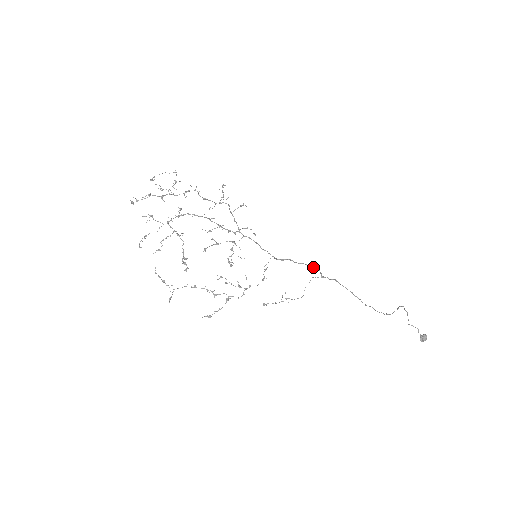
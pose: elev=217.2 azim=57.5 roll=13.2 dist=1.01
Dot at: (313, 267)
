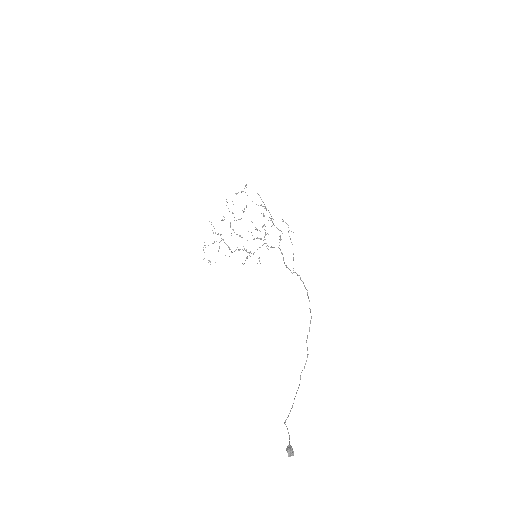
Dot at: occluded
